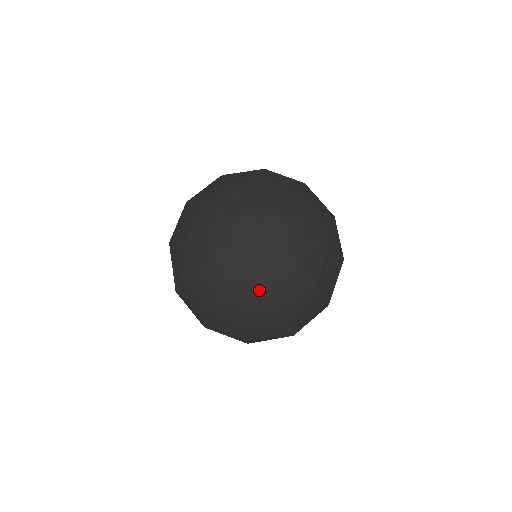
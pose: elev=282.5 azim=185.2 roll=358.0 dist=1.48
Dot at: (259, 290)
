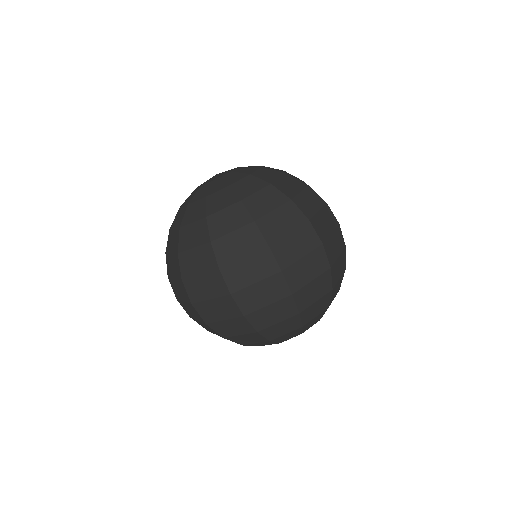
Dot at: occluded
